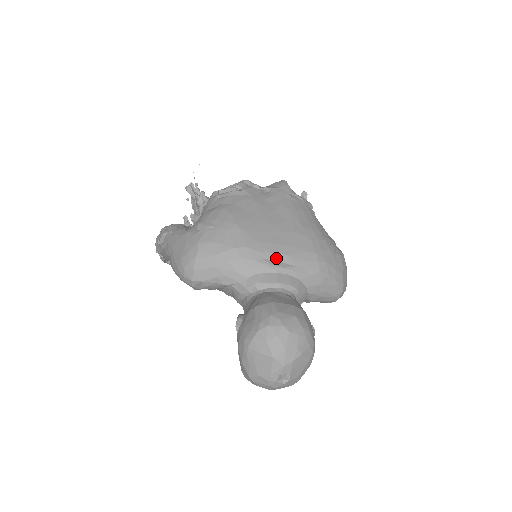
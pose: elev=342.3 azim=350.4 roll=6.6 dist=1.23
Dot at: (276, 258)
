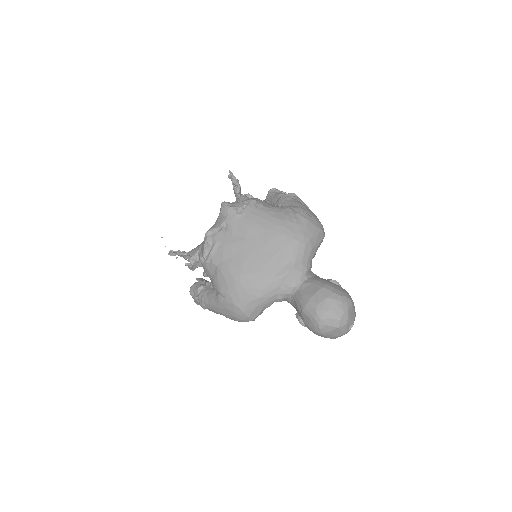
Dot at: (279, 268)
